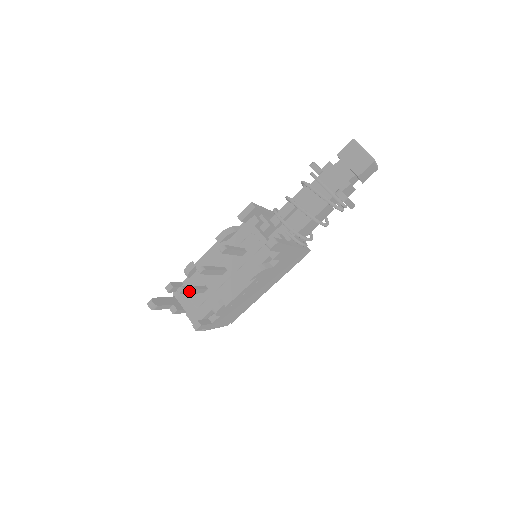
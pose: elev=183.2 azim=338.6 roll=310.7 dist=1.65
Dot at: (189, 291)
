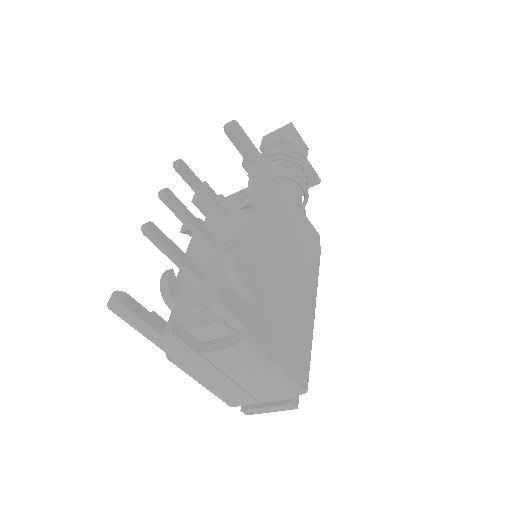
Dot at: (166, 242)
